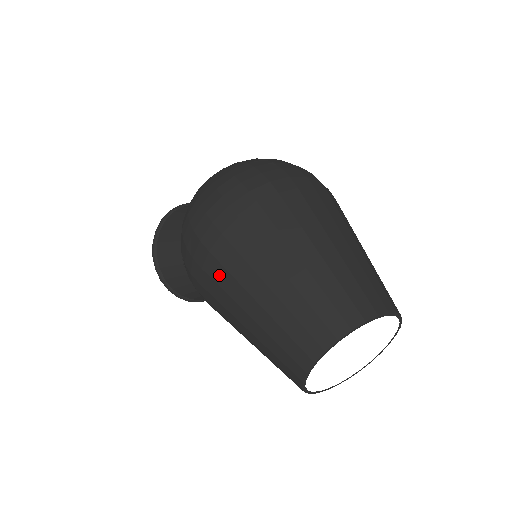
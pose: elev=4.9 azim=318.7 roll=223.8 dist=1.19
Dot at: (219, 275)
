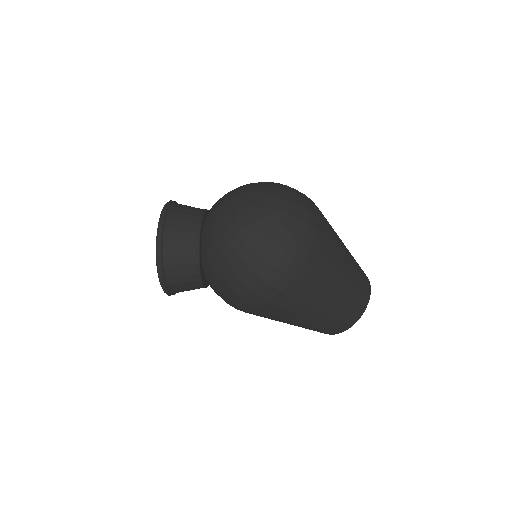
Dot at: (283, 314)
